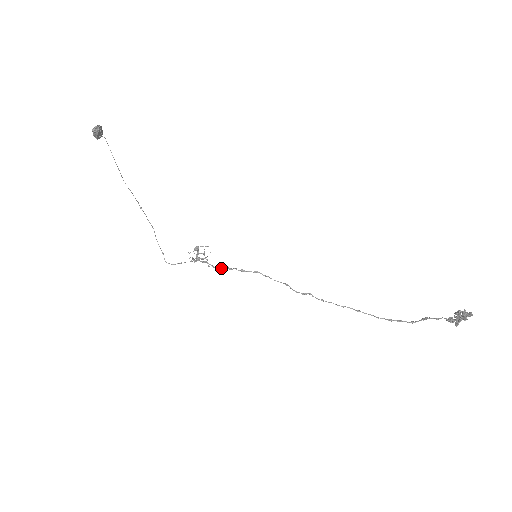
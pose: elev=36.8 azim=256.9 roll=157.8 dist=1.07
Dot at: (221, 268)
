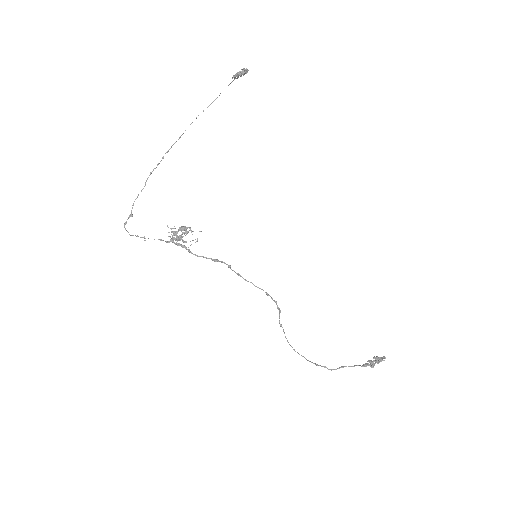
Dot at: occluded
